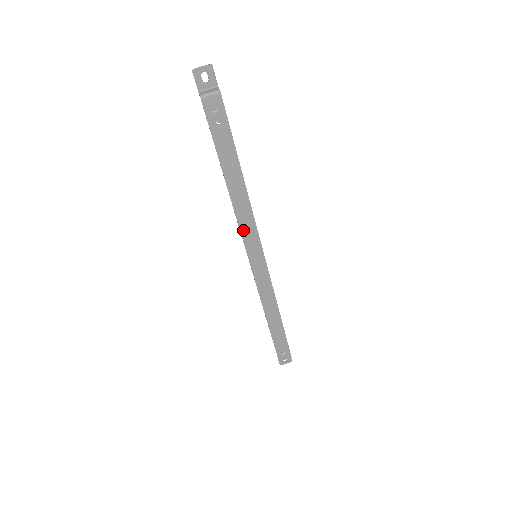
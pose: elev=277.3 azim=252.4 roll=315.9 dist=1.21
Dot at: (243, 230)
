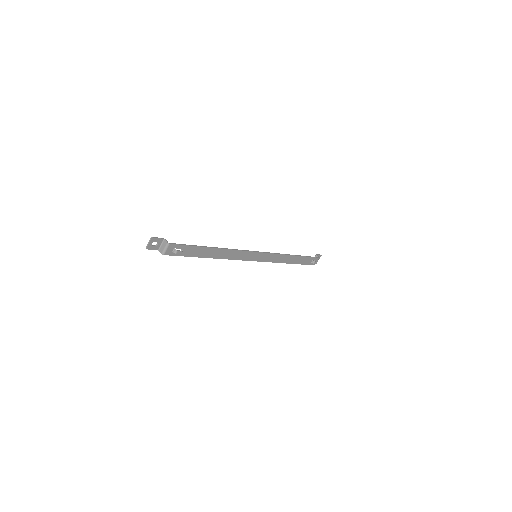
Dot at: (239, 258)
